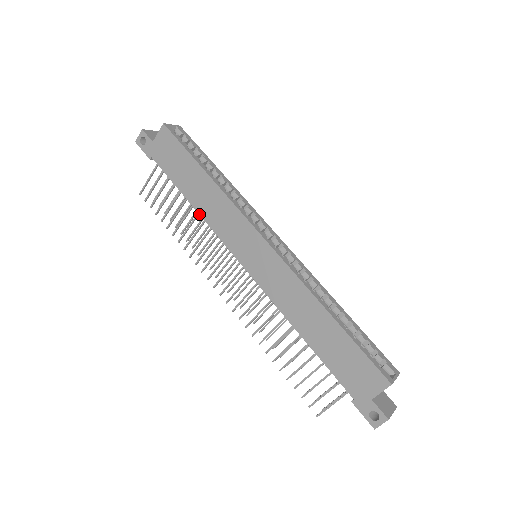
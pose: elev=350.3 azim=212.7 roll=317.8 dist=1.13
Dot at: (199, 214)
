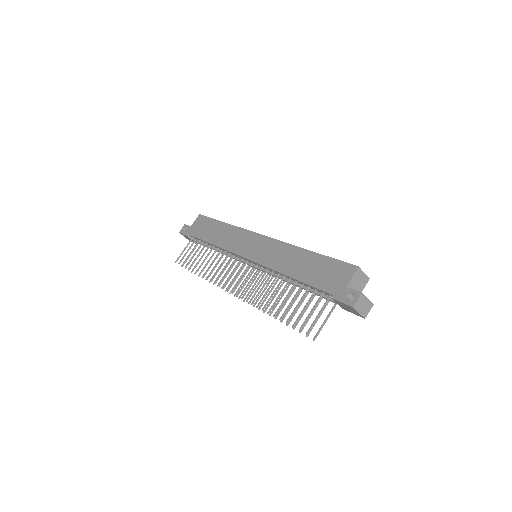
Dot at: (217, 246)
